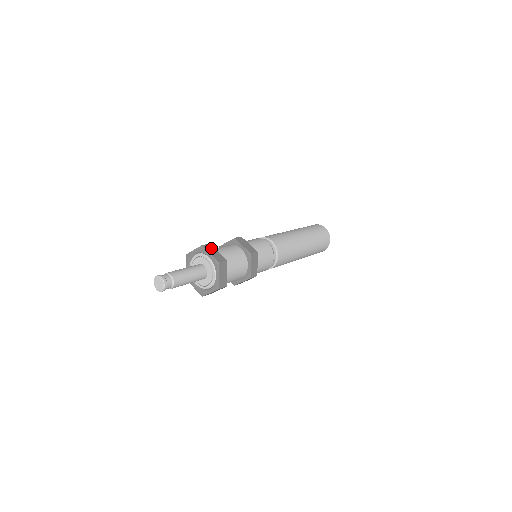
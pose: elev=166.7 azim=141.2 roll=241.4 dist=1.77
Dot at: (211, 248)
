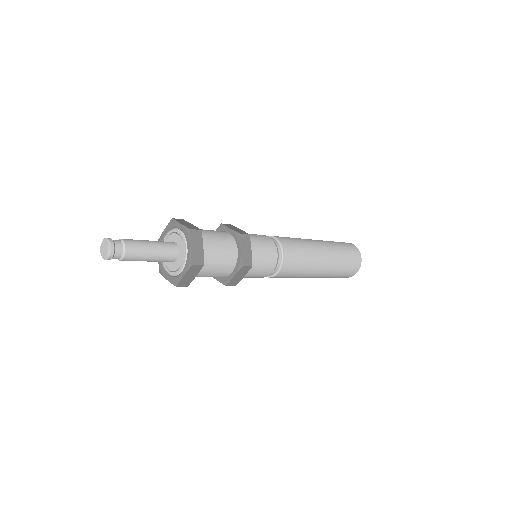
Dot at: (184, 221)
